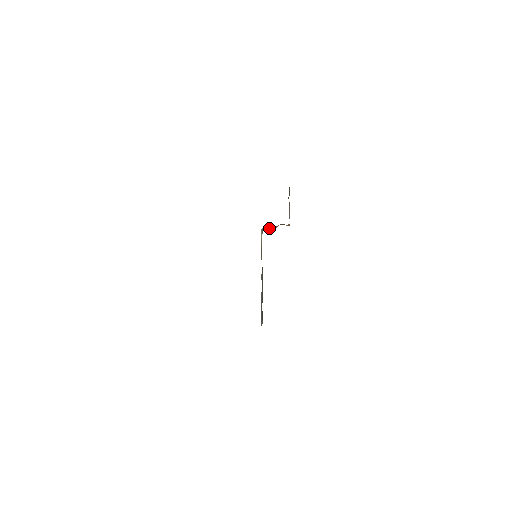
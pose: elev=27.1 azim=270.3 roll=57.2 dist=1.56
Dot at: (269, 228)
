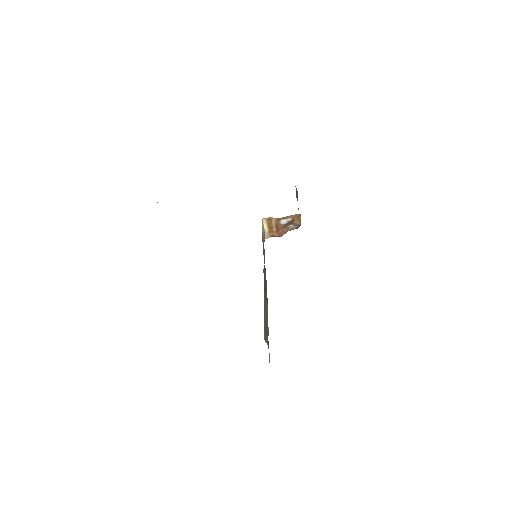
Dot at: (273, 228)
